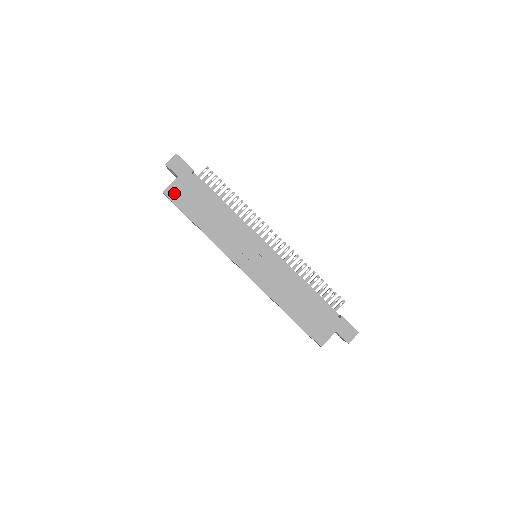
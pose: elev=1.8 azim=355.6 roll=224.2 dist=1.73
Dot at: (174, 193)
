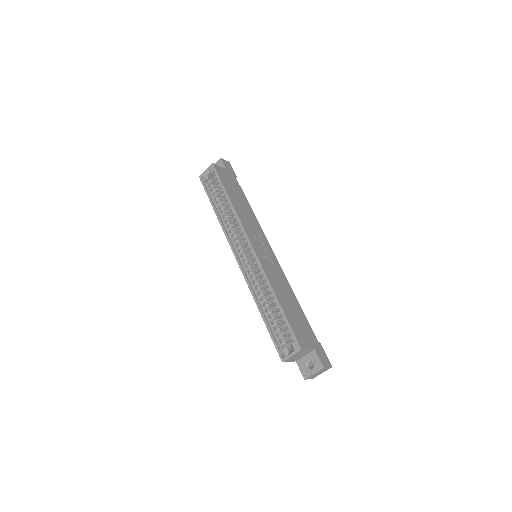
Dot at: (220, 171)
